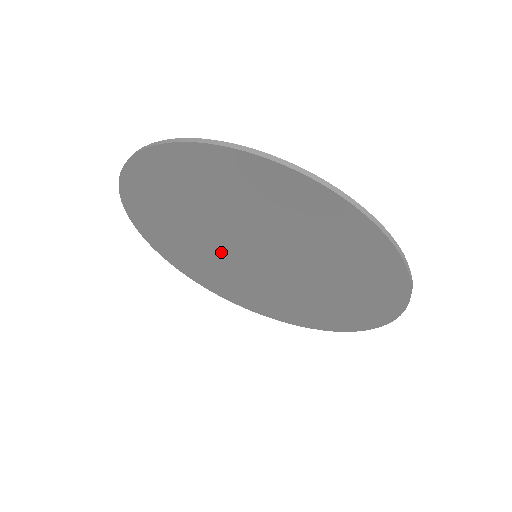
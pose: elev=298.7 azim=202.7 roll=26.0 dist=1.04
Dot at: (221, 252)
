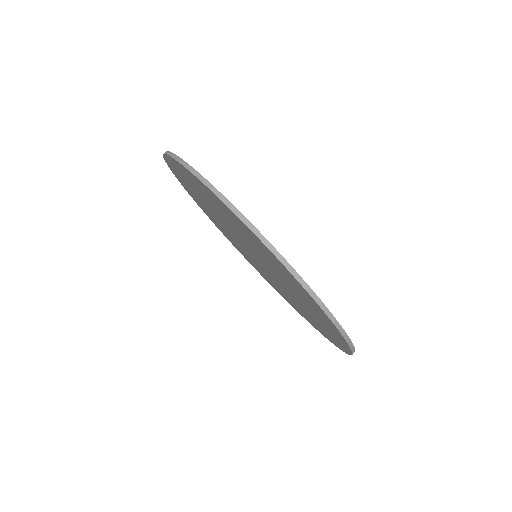
Dot at: occluded
